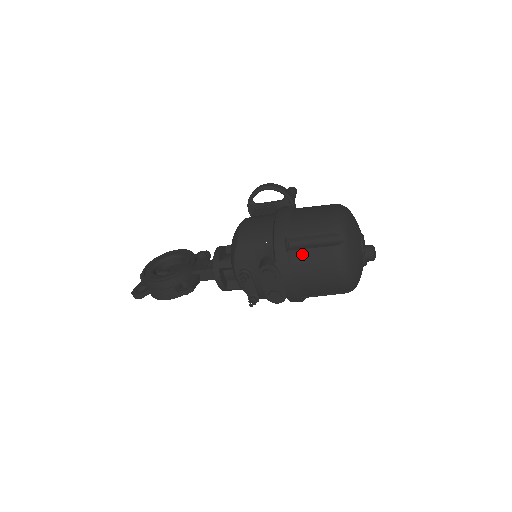
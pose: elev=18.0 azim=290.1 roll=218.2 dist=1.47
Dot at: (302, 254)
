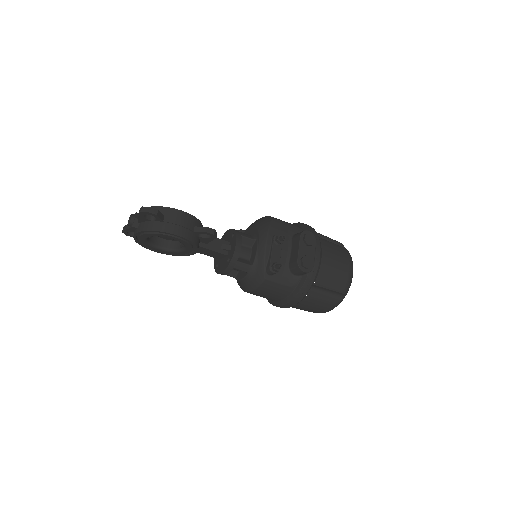
Dot at: (327, 242)
